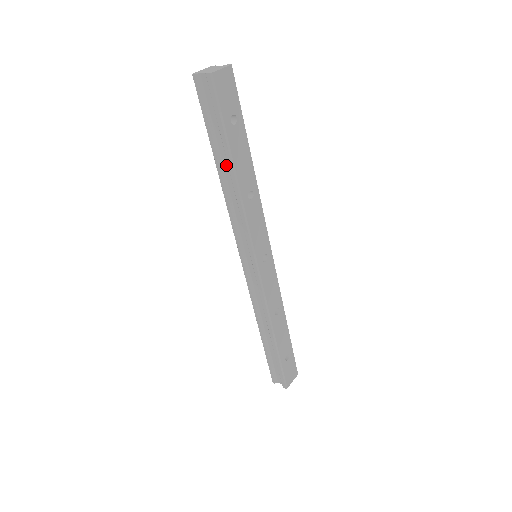
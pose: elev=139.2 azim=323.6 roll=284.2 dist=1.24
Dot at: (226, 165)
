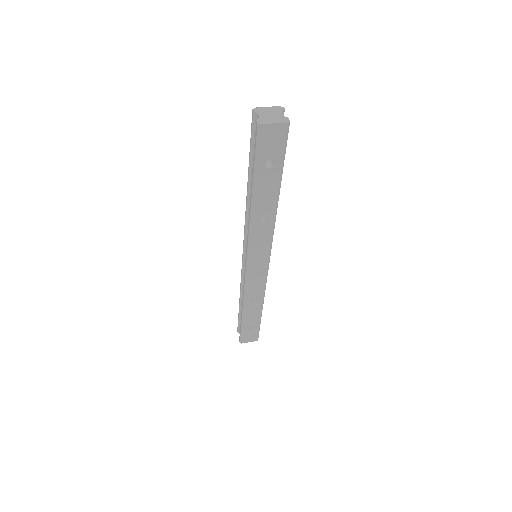
Dot at: occluded
